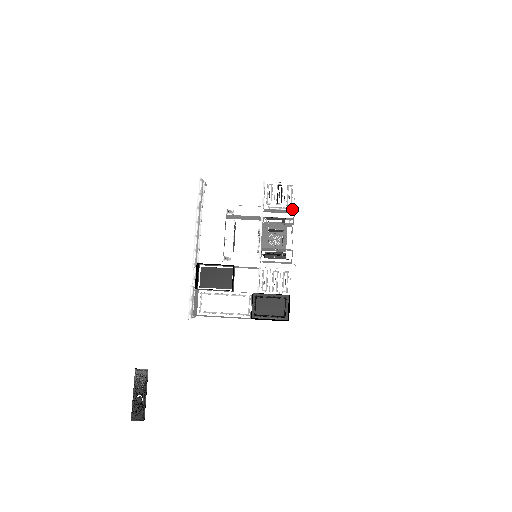
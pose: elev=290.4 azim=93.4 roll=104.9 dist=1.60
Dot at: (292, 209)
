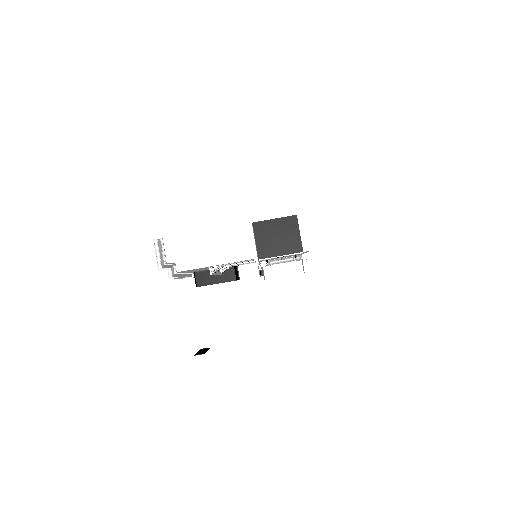
Dot at: (300, 260)
